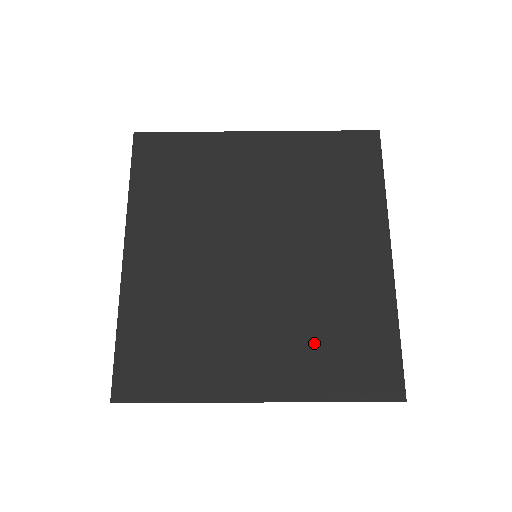
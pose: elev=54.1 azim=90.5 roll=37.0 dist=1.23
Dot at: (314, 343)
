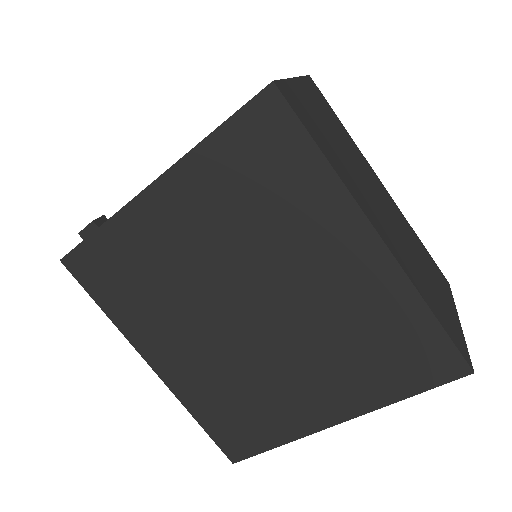
Dot at: (354, 363)
